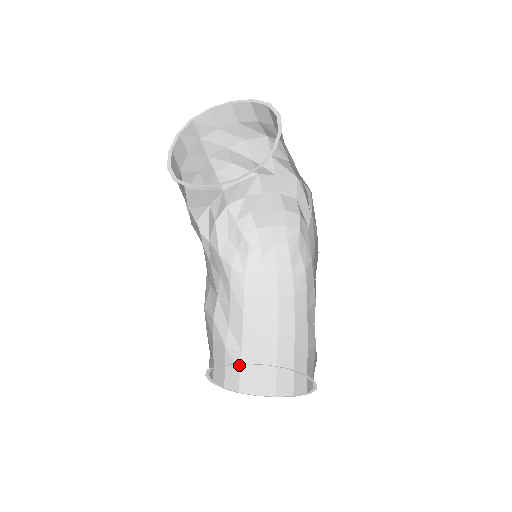
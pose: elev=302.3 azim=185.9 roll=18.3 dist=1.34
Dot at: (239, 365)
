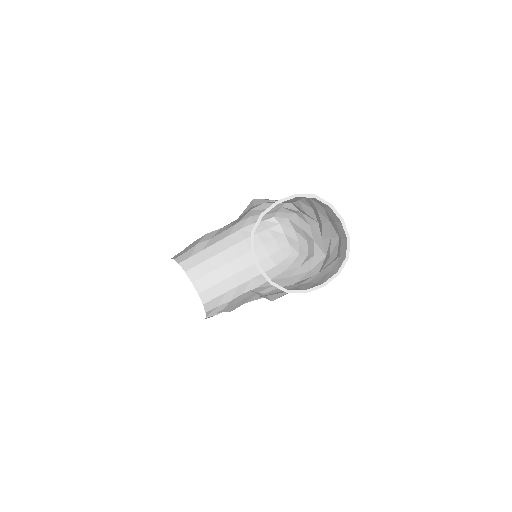
Dot at: (194, 254)
